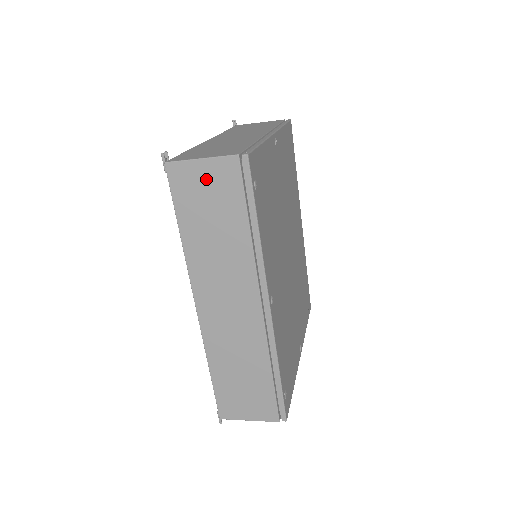
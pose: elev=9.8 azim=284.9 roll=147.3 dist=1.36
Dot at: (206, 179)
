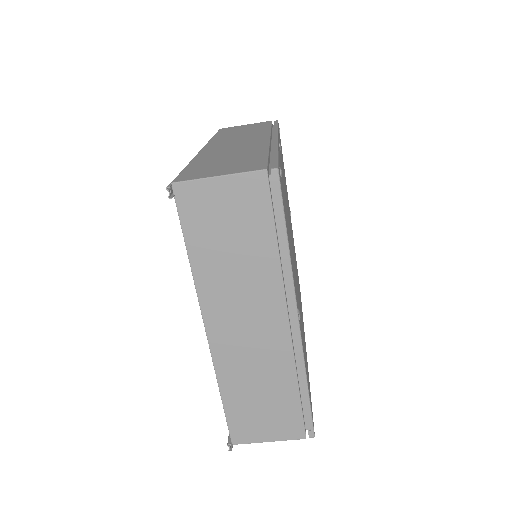
Dot at: (246, 126)
